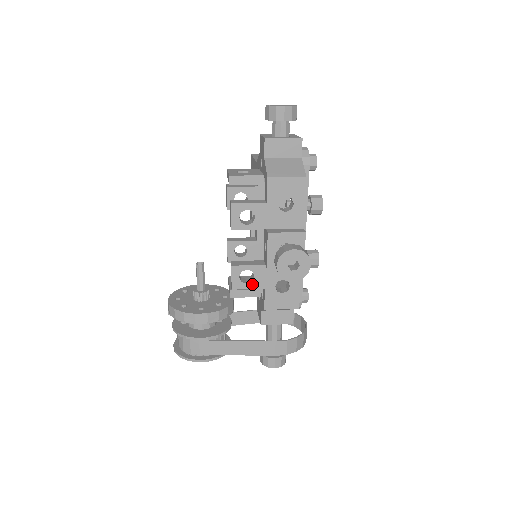
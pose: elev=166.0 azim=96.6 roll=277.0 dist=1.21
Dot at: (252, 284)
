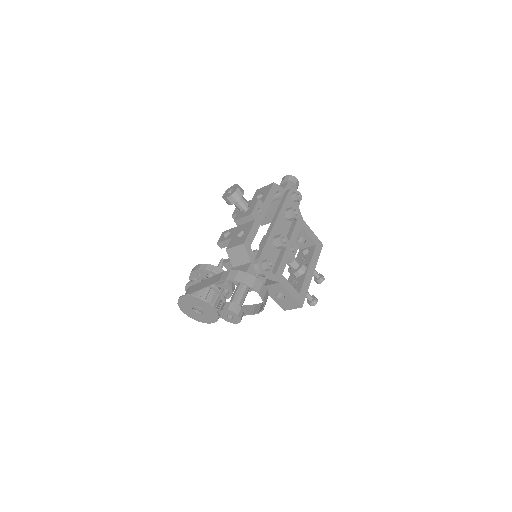
Dot at: (227, 238)
